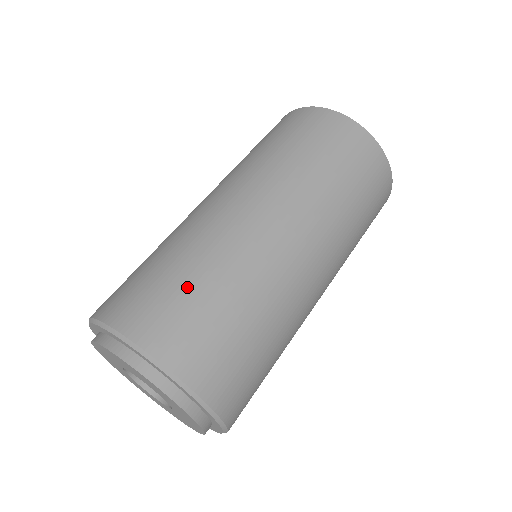
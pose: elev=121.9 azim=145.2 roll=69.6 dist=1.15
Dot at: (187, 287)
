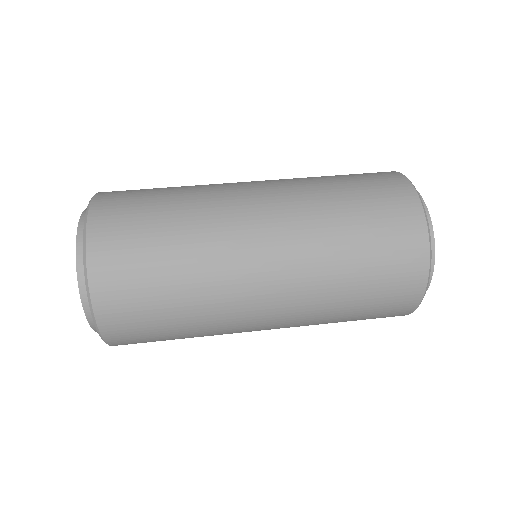
Dot at: (156, 189)
